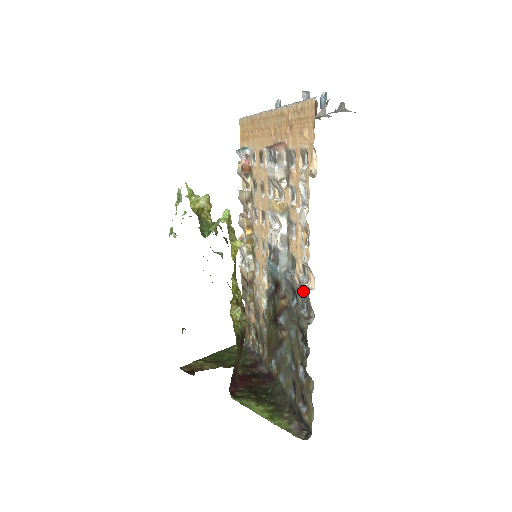
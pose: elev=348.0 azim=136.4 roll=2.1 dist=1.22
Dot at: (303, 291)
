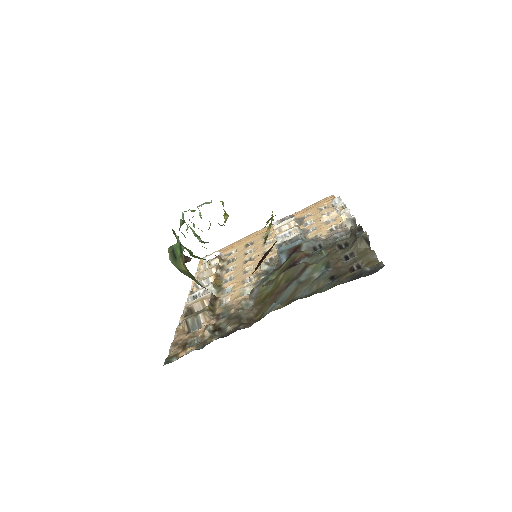
Dot at: (349, 217)
